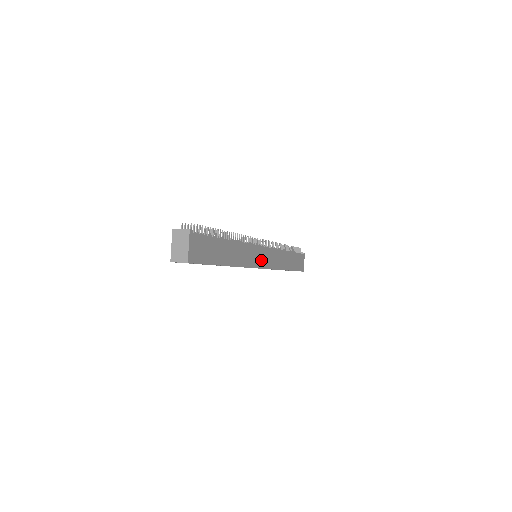
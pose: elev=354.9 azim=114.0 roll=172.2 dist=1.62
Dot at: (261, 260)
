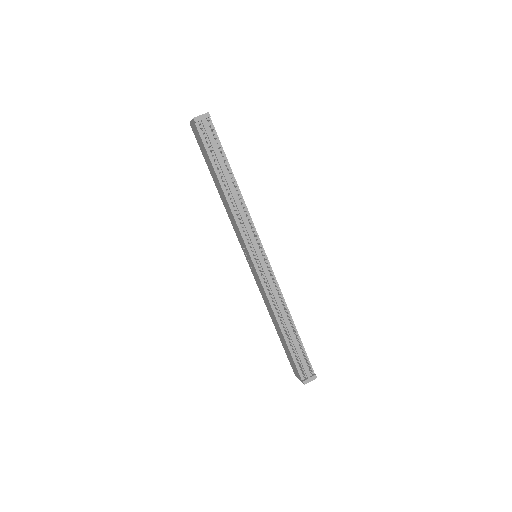
Dot at: occluded
